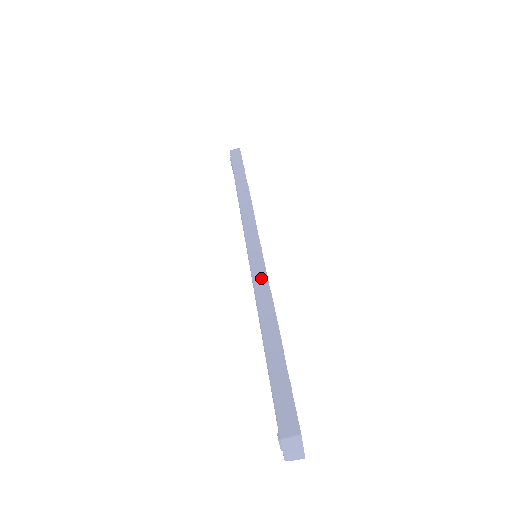
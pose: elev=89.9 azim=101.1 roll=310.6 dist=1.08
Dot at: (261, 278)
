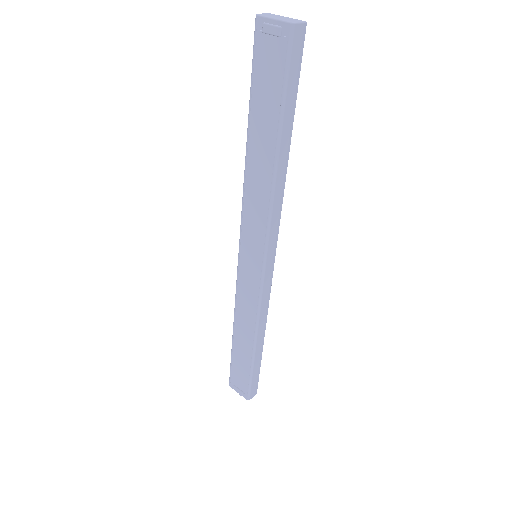
Dot at: occluded
